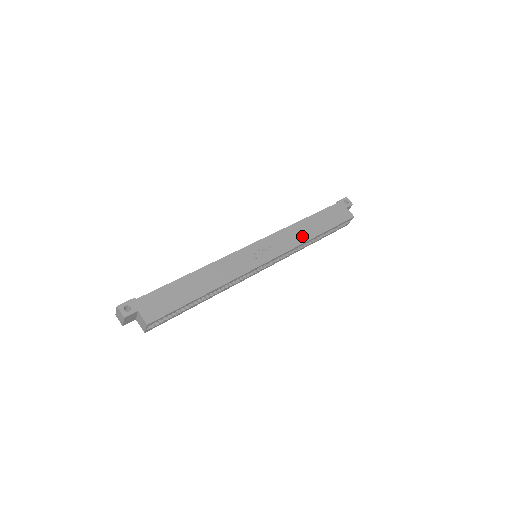
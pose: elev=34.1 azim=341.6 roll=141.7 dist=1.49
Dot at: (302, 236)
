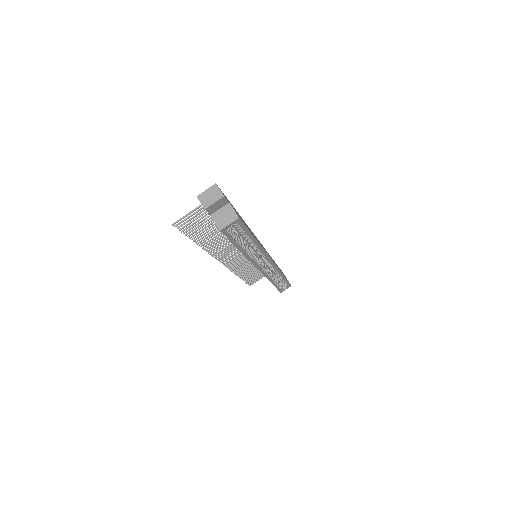
Dot at: occluded
